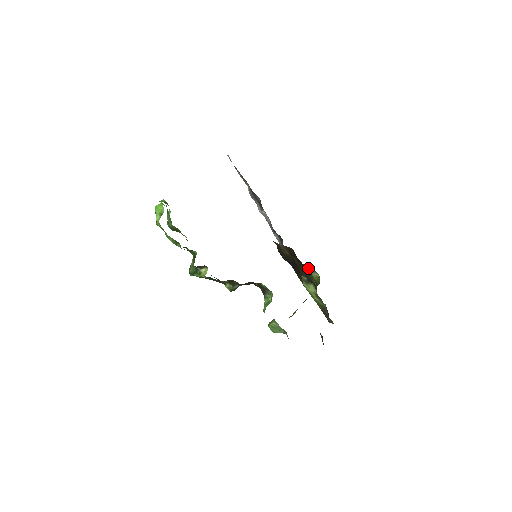
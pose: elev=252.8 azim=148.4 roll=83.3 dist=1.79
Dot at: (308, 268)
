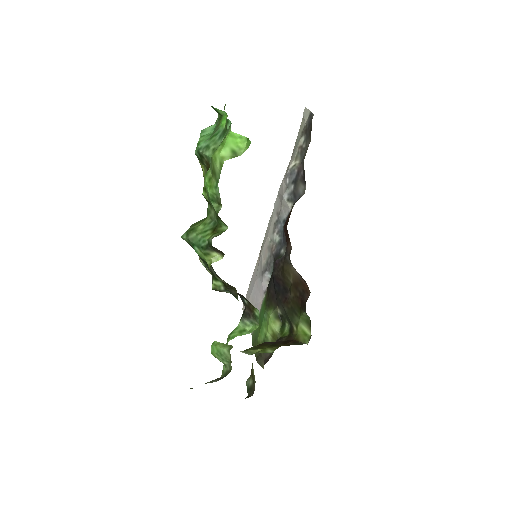
Dot at: (303, 317)
